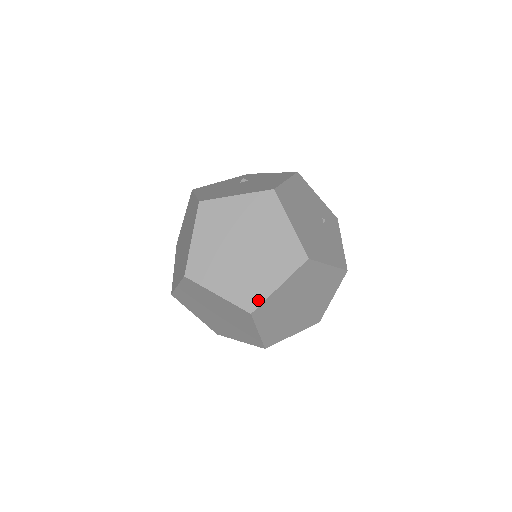
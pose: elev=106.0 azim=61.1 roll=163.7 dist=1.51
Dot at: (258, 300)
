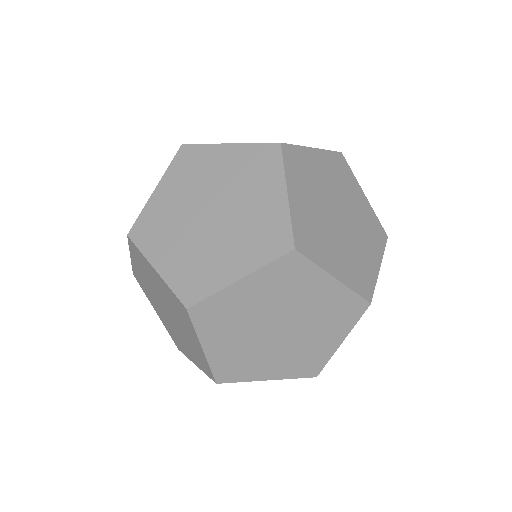
Dot at: (284, 229)
